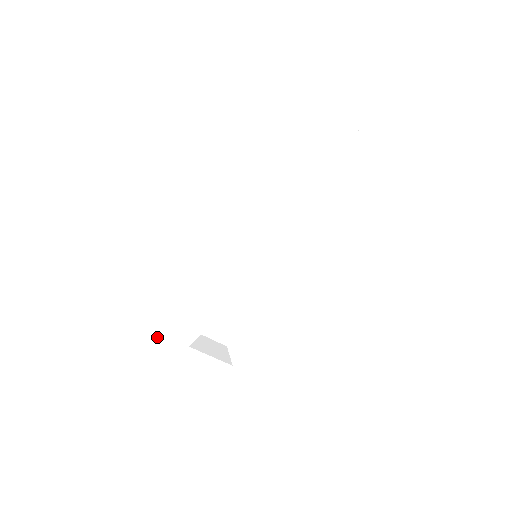
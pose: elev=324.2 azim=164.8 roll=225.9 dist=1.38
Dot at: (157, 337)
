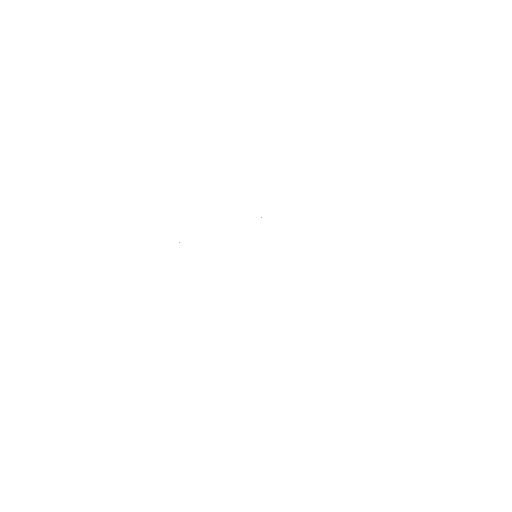
Dot at: (108, 298)
